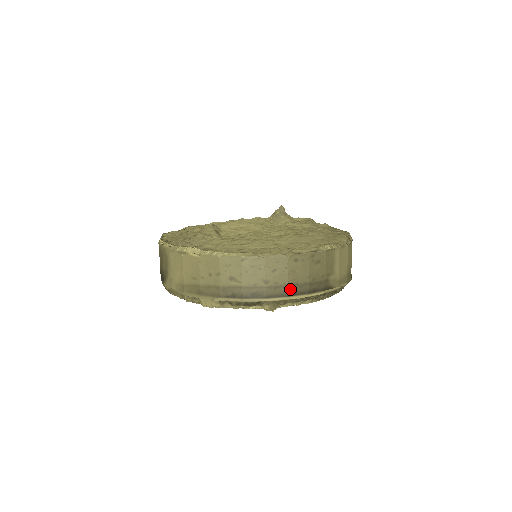
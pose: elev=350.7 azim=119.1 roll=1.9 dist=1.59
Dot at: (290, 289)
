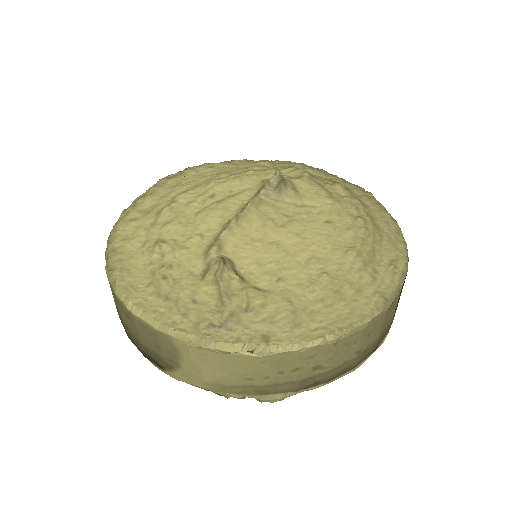
Dot at: (378, 341)
